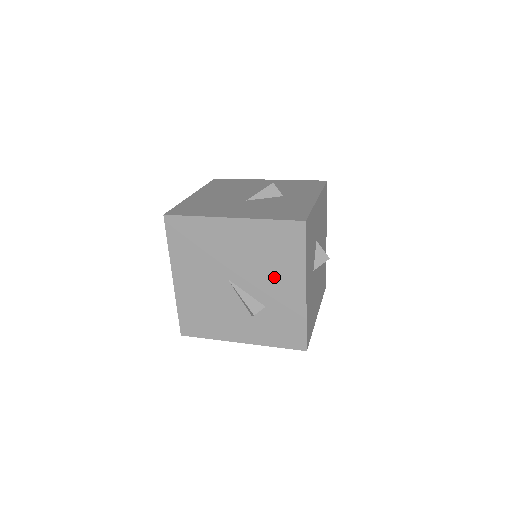
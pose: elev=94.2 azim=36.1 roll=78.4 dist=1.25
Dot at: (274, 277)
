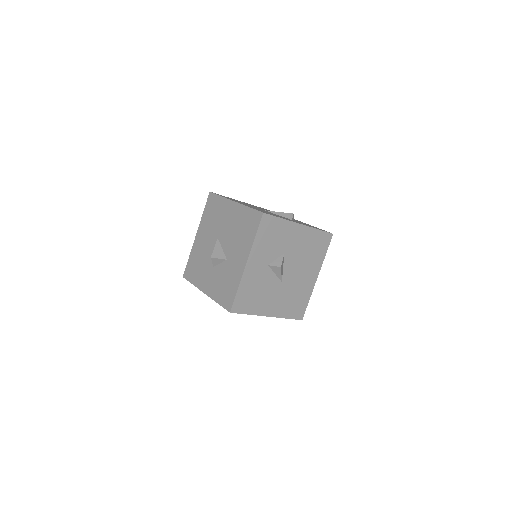
Dot at: occluded
